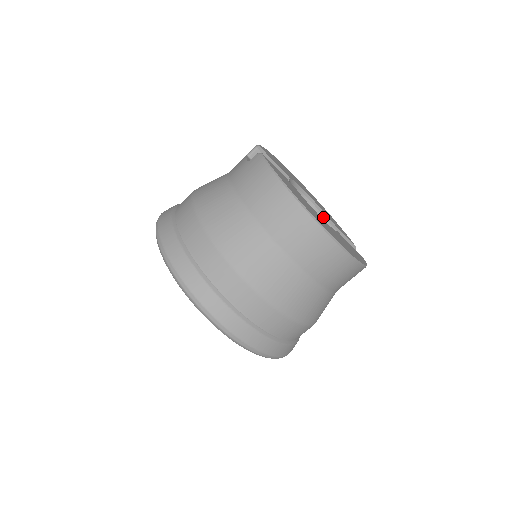
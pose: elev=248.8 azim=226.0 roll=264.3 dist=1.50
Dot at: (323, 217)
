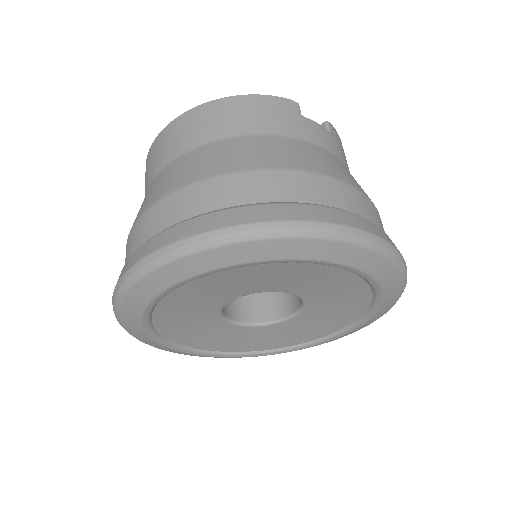
Dot at: occluded
